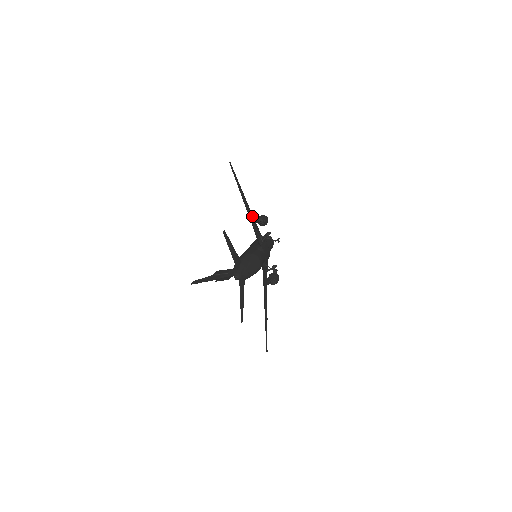
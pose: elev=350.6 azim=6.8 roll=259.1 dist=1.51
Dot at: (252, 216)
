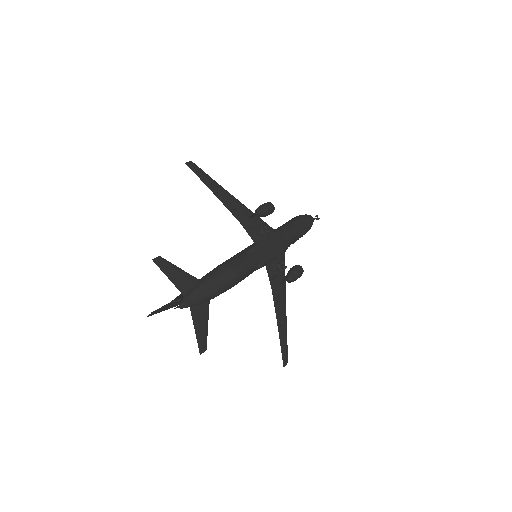
Dot at: (243, 211)
